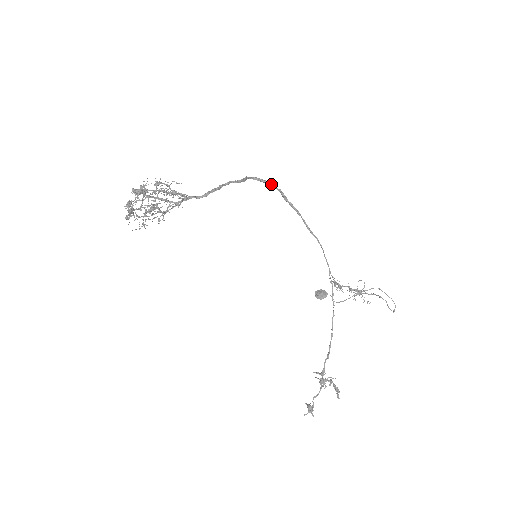
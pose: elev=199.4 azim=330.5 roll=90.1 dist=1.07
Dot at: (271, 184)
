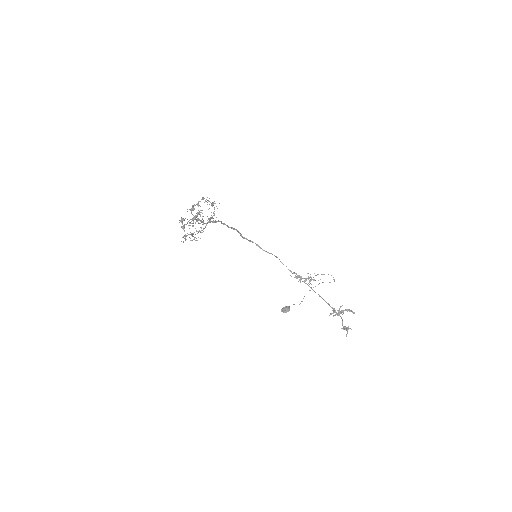
Dot at: (232, 228)
